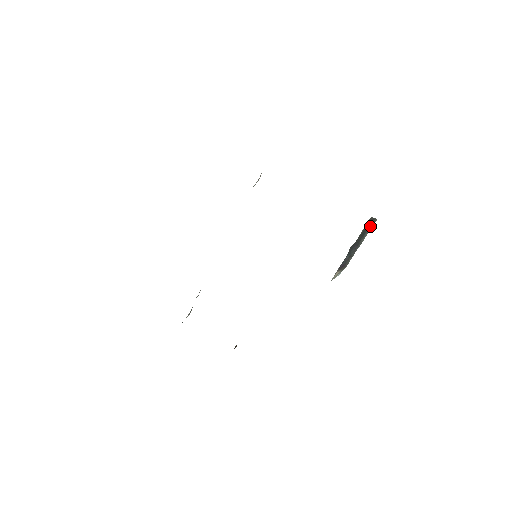
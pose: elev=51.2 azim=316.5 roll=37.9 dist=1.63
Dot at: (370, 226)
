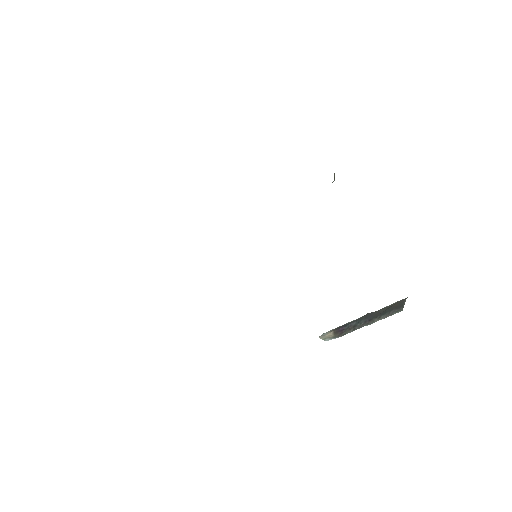
Dot at: (393, 311)
